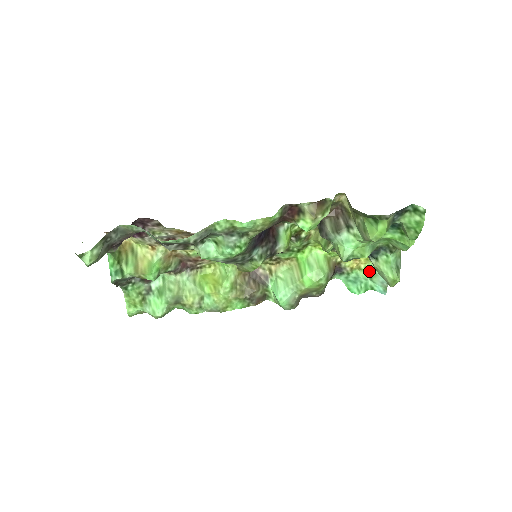
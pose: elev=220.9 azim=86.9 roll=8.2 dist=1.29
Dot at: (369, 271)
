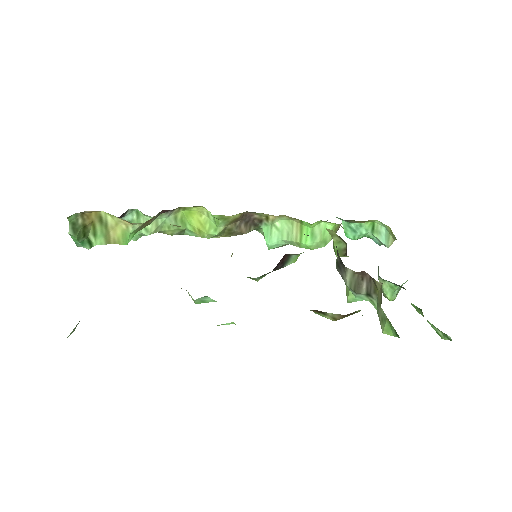
Dot at: (375, 225)
